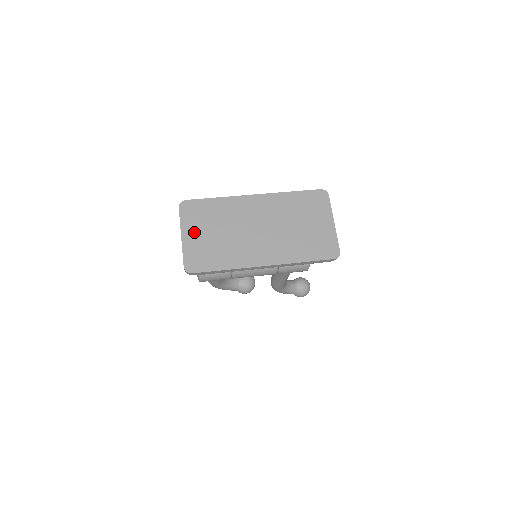
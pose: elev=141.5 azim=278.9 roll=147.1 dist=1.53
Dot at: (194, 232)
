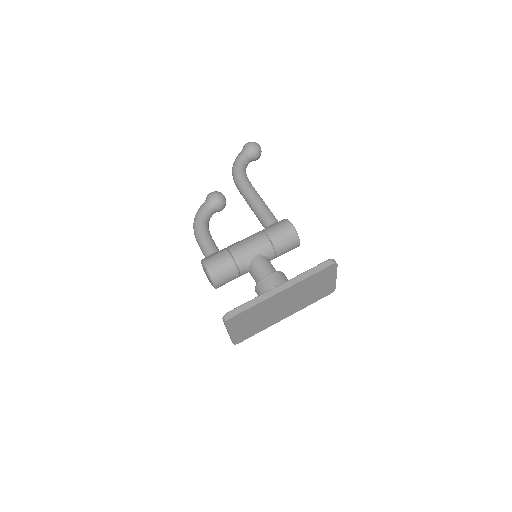
Dot at: (238, 329)
